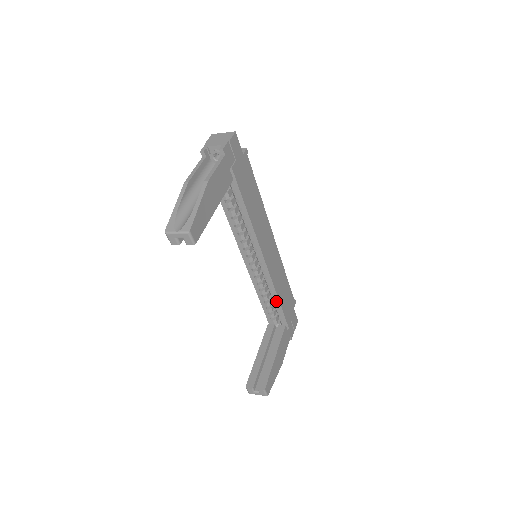
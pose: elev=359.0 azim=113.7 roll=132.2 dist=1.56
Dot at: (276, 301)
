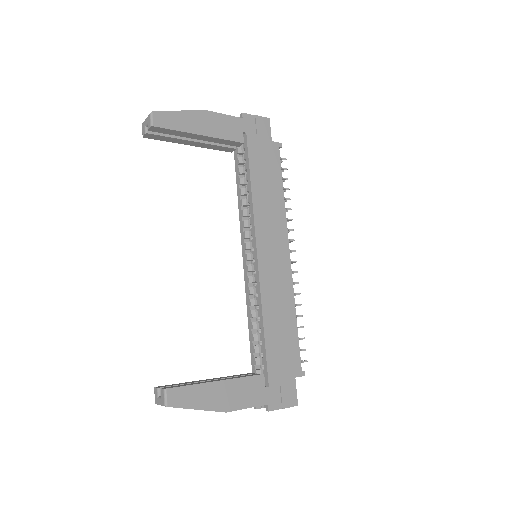
Dot at: (261, 327)
